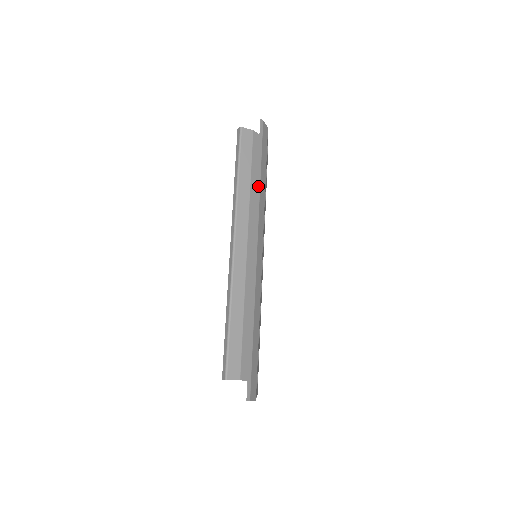
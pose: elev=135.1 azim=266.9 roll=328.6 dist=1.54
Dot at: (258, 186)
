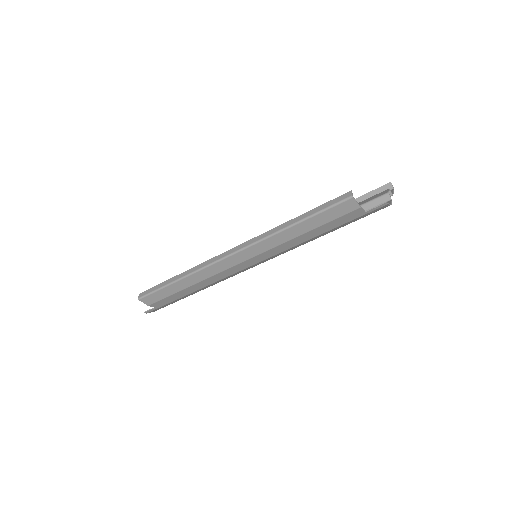
Dot at: (307, 239)
